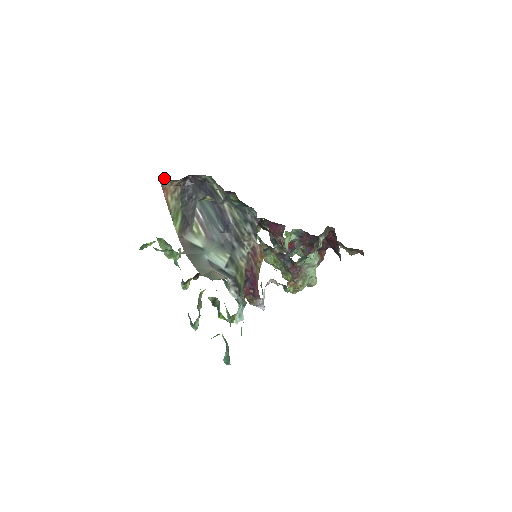
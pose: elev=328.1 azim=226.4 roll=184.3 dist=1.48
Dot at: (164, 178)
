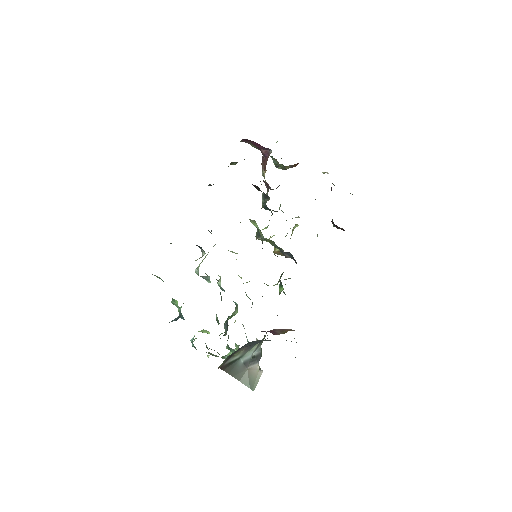
Dot at: occluded
